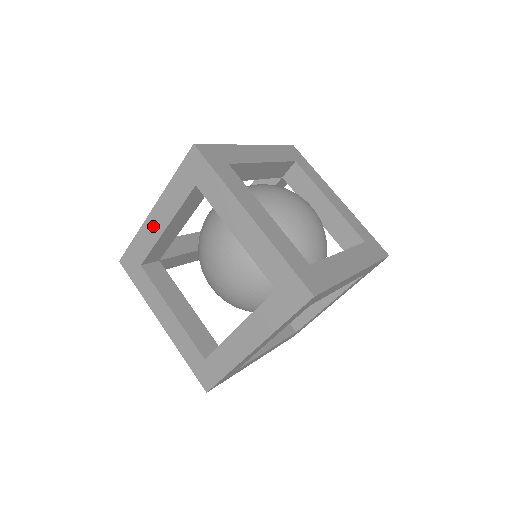
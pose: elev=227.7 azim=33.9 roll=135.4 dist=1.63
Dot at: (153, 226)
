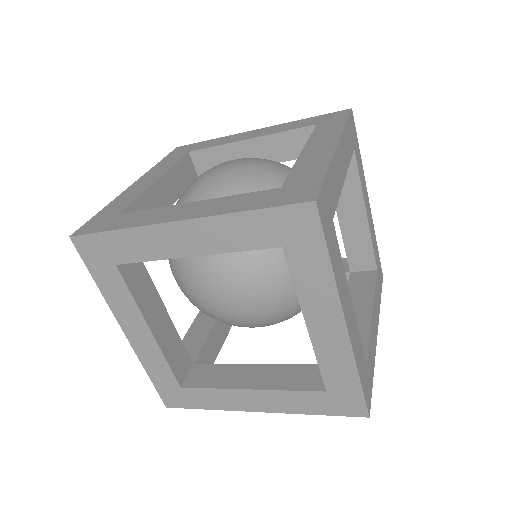
Dot at: (142, 344)
